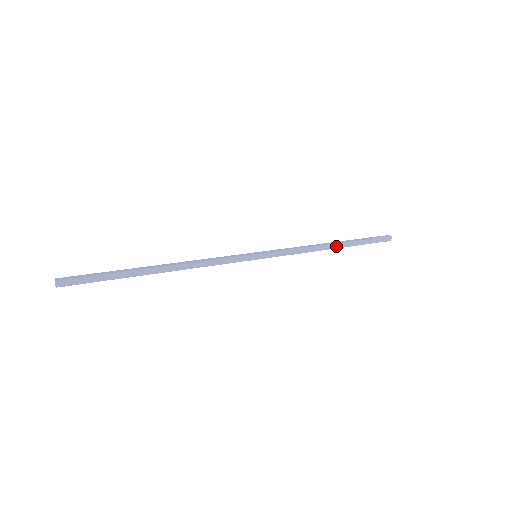
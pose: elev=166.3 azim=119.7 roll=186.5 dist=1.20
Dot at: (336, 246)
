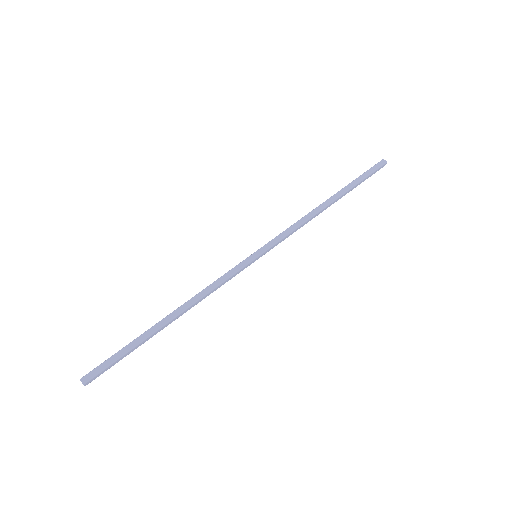
Dot at: (332, 203)
